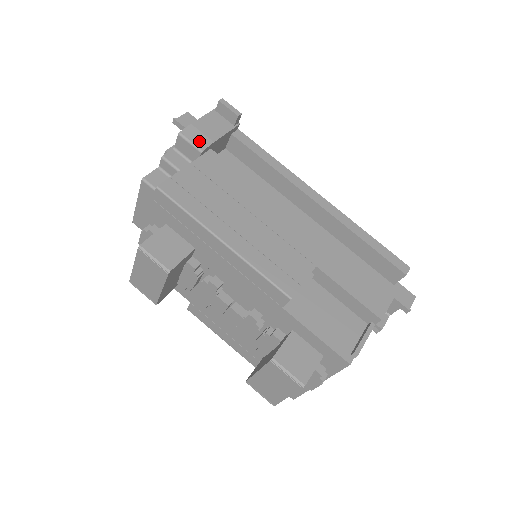
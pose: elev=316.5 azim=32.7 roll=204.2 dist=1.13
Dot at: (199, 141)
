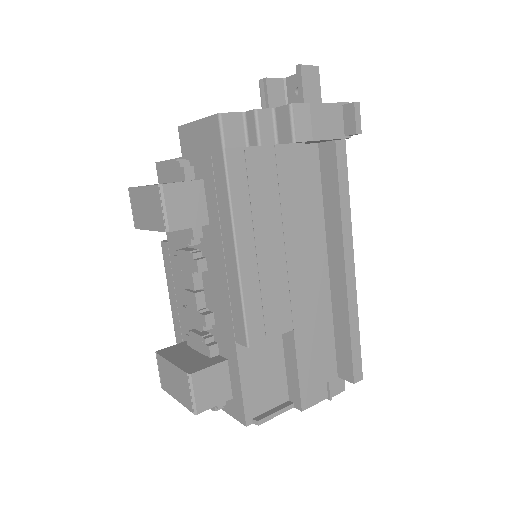
Dot at: (301, 128)
